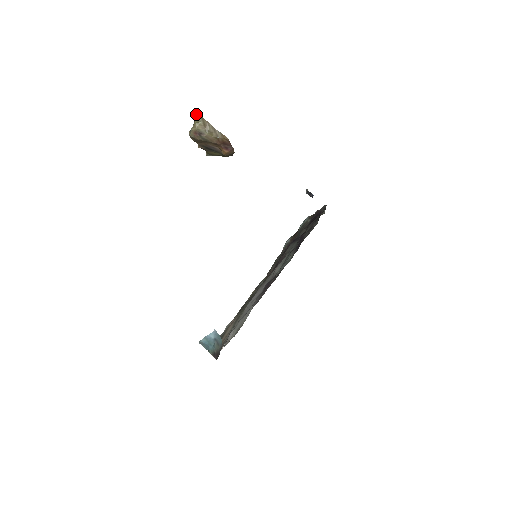
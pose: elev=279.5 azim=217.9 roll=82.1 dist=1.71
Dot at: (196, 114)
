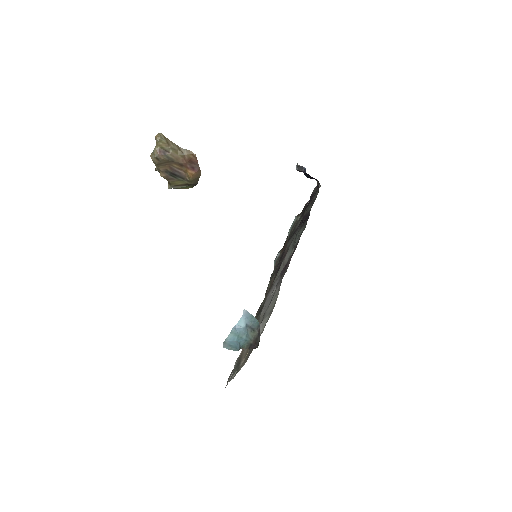
Dot at: (157, 134)
